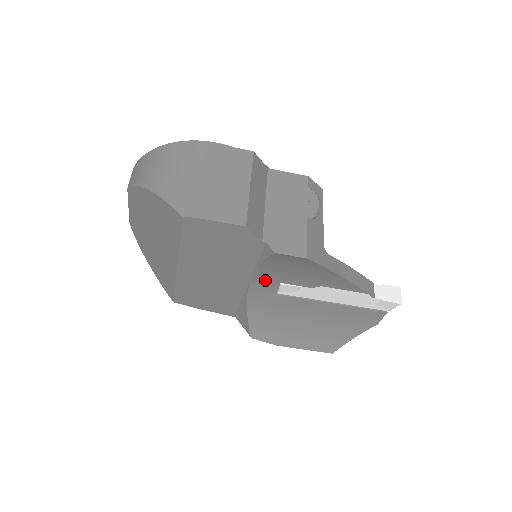
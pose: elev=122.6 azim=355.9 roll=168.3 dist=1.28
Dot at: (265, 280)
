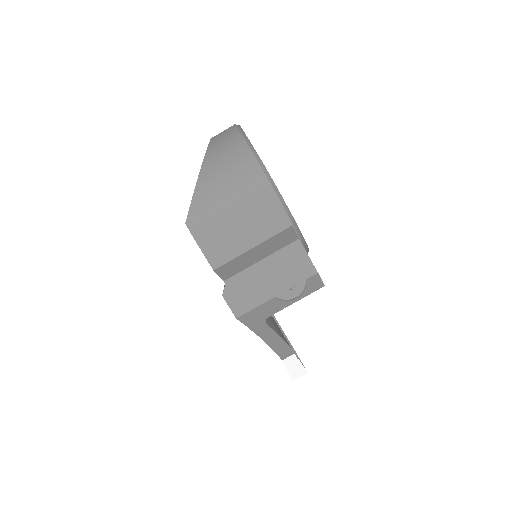
Dot at: occluded
